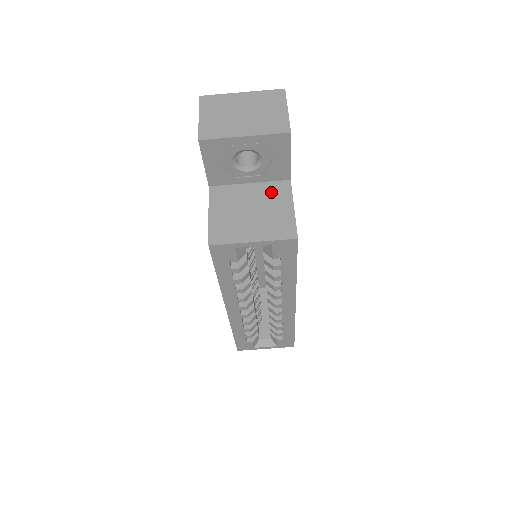
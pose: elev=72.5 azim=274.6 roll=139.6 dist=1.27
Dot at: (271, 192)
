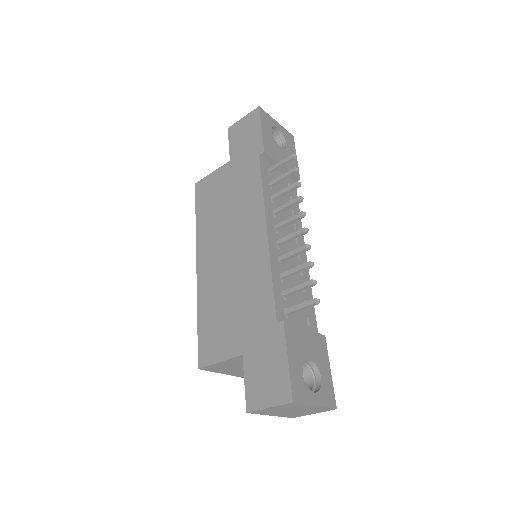
Dot at: occluded
